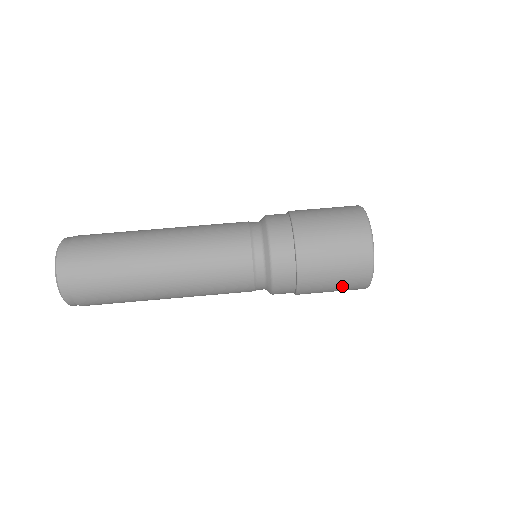
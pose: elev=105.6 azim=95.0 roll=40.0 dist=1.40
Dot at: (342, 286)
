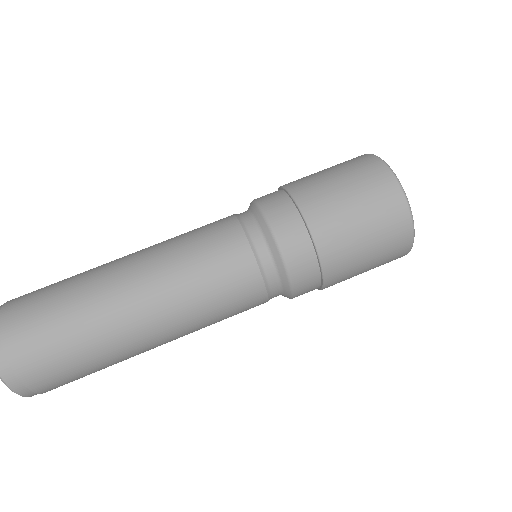
Dot at: (379, 256)
